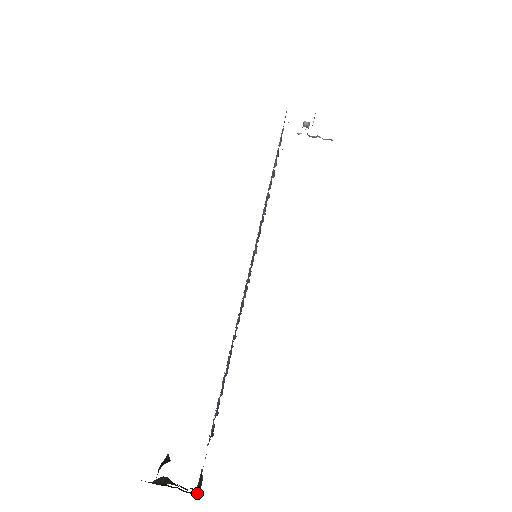
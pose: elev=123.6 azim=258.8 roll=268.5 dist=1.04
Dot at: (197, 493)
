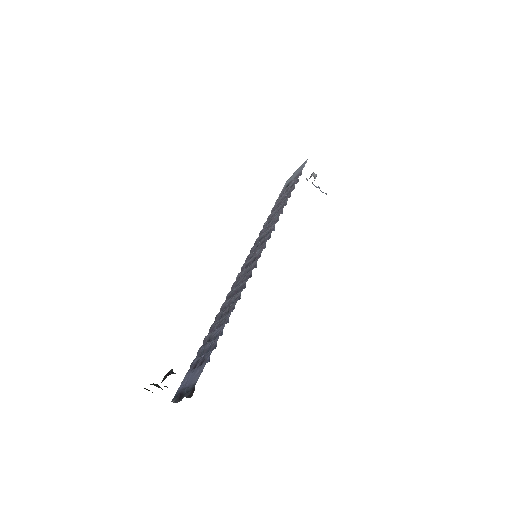
Dot at: (175, 402)
